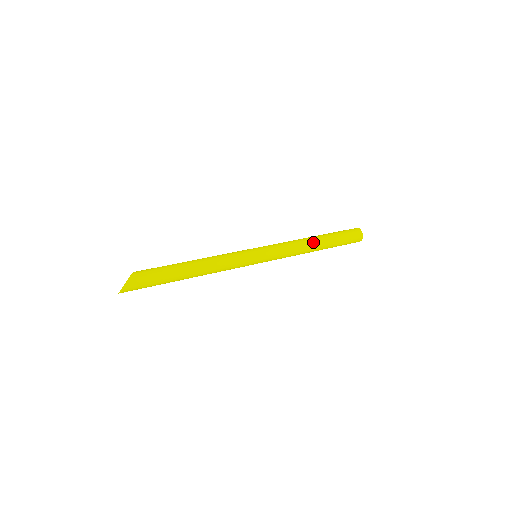
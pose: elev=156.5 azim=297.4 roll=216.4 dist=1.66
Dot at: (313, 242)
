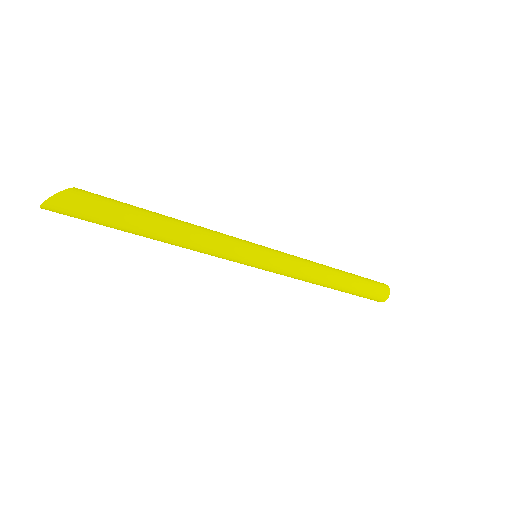
Dot at: (332, 271)
